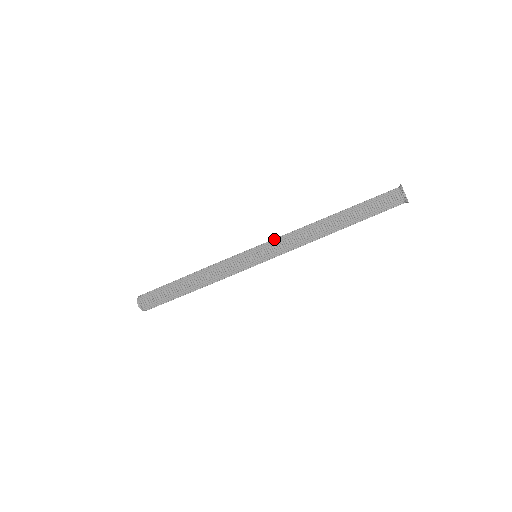
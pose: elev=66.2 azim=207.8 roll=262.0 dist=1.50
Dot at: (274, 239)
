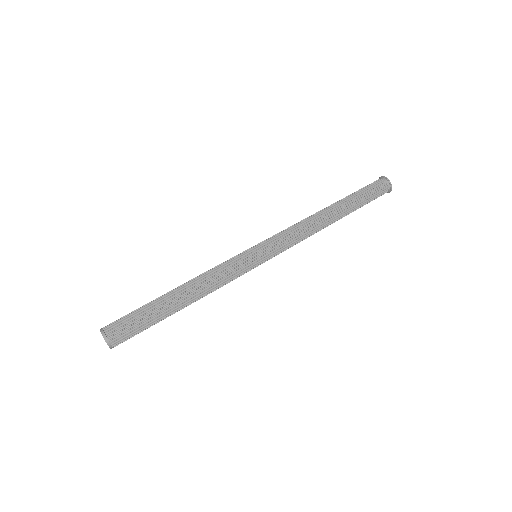
Dot at: (281, 240)
